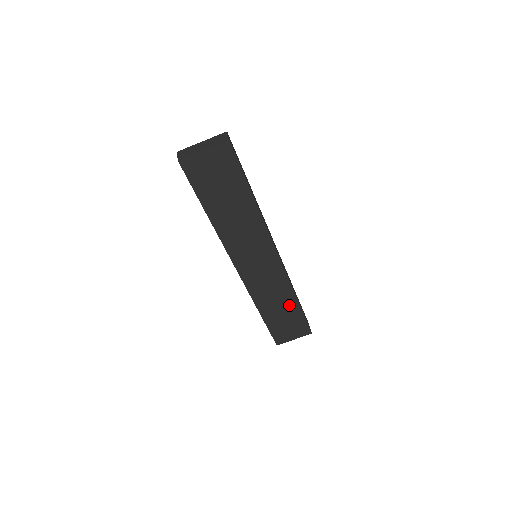
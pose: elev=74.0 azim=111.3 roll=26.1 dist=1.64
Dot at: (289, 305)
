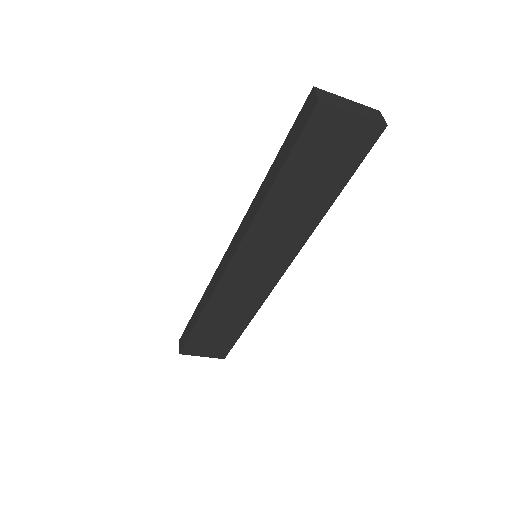
Dot at: (236, 323)
